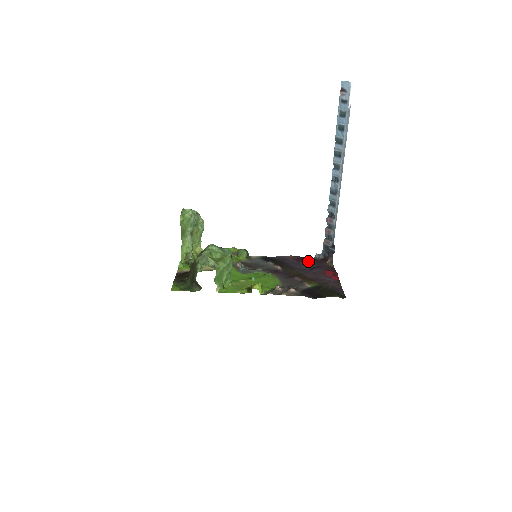
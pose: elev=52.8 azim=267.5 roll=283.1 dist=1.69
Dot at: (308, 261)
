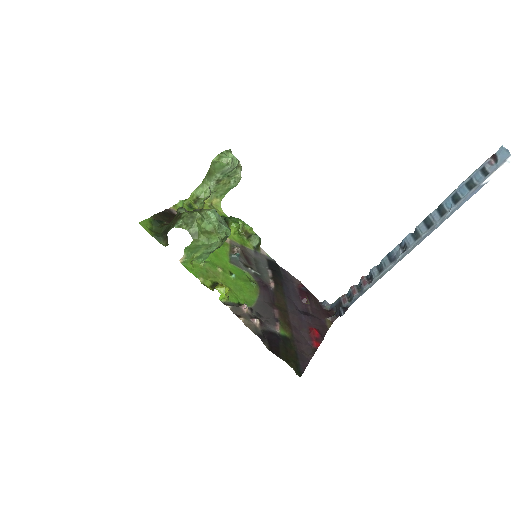
Dot at: (310, 301)
